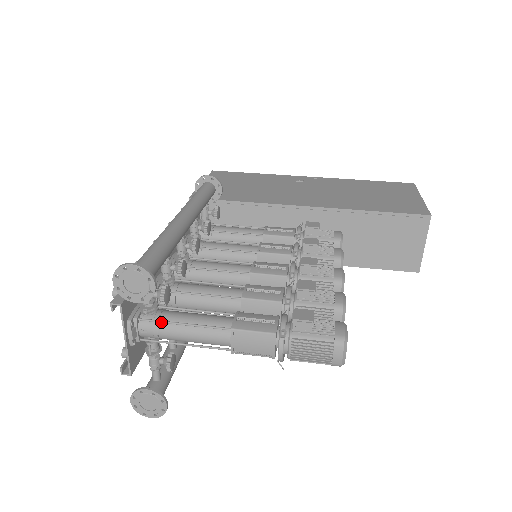
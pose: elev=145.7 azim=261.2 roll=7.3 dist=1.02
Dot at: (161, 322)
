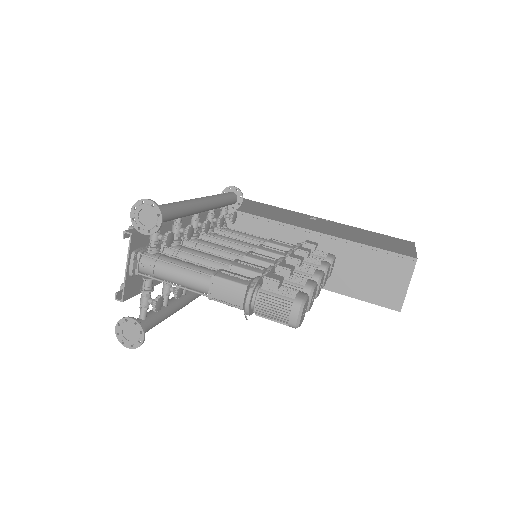
Dot at: (159, 260)
